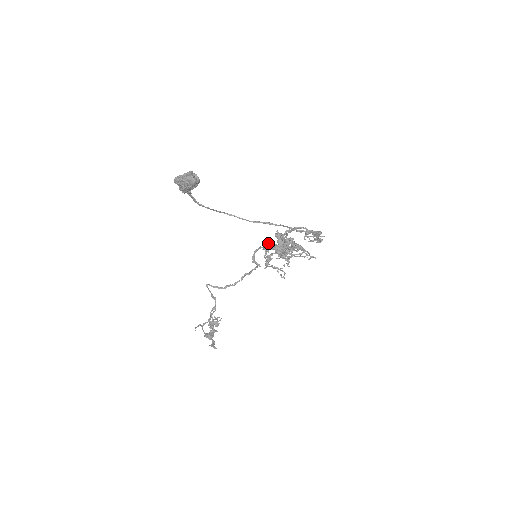
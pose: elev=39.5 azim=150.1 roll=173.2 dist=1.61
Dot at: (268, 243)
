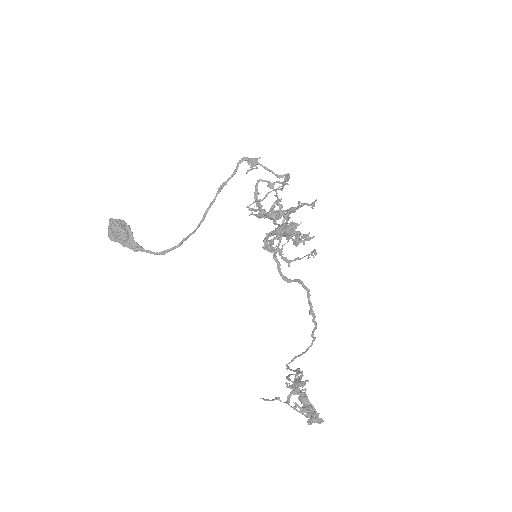
Dot at: (264, 240)
